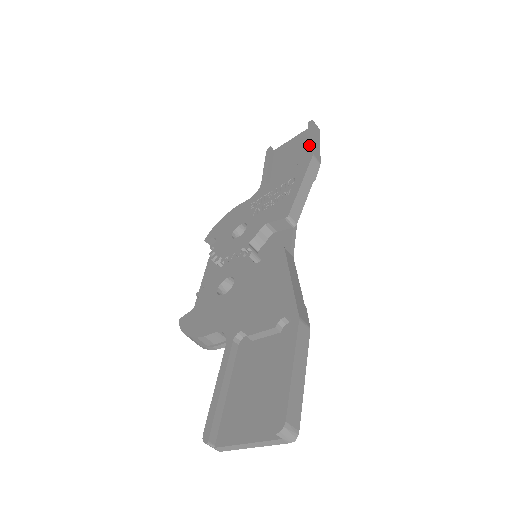
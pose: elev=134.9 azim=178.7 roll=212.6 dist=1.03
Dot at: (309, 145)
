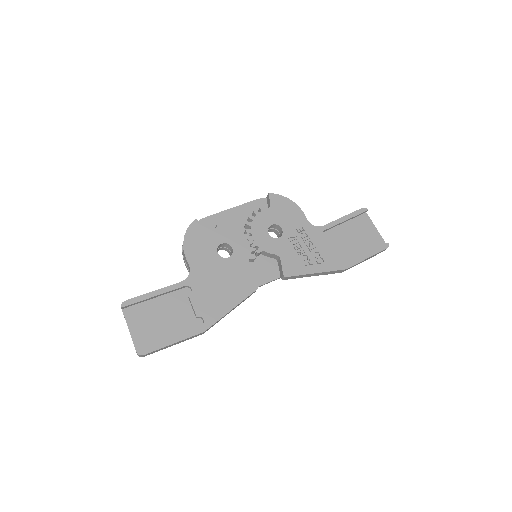
Dot at: (358, 259)
